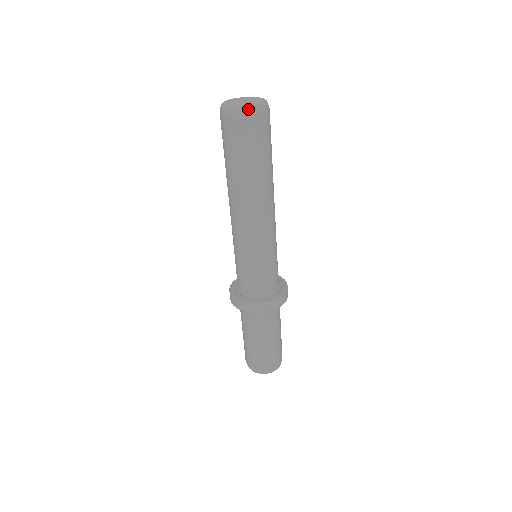
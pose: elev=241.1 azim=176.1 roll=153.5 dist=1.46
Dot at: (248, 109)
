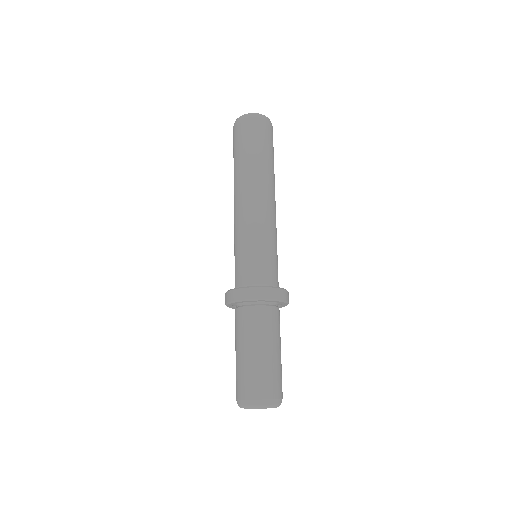
Dot at: (253, 114)
